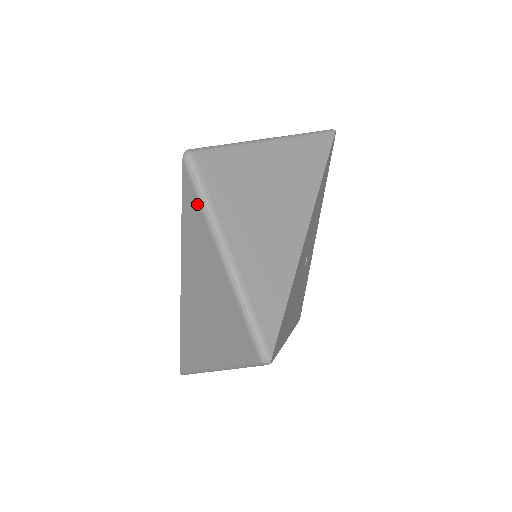
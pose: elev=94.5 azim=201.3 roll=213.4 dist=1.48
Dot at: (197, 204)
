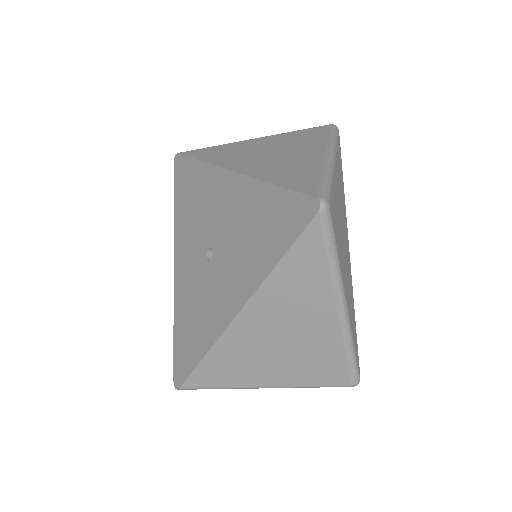
Dot at: (323, 259)
